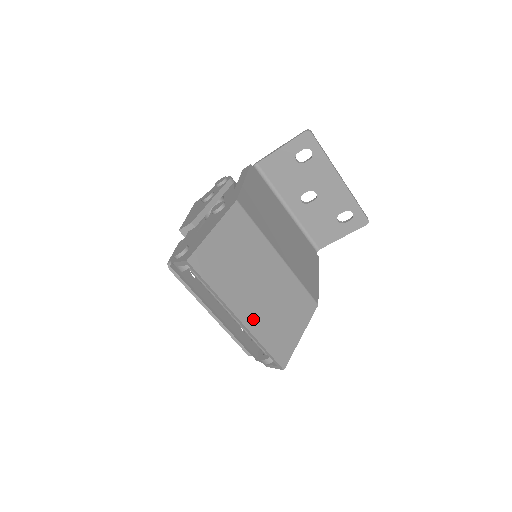
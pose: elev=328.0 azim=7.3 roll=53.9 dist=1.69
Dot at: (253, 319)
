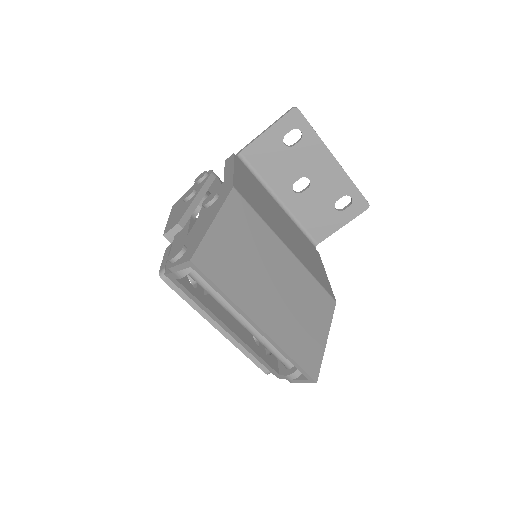
Dot at: (274, 325)
